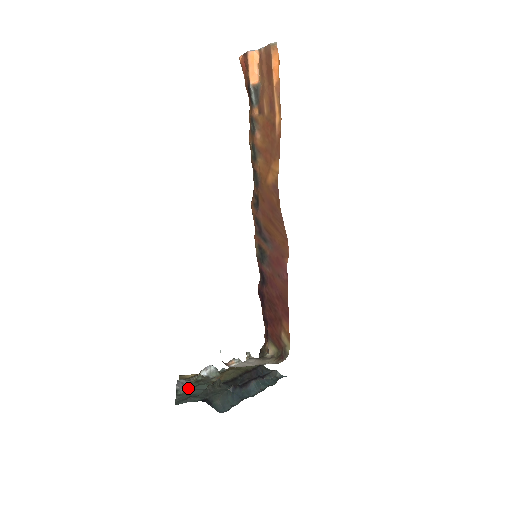
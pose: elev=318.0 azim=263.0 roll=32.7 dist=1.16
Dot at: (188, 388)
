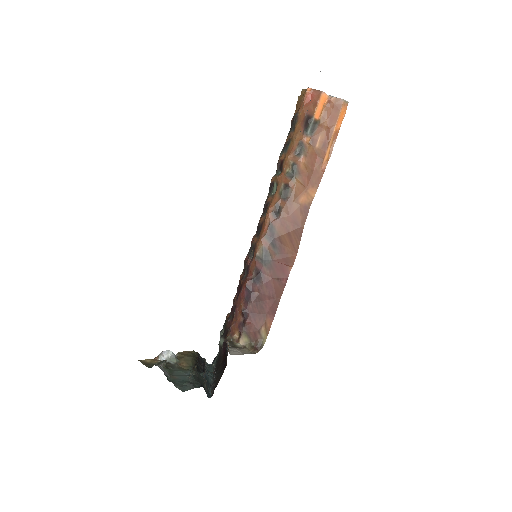
Dot at: (169, 374)
